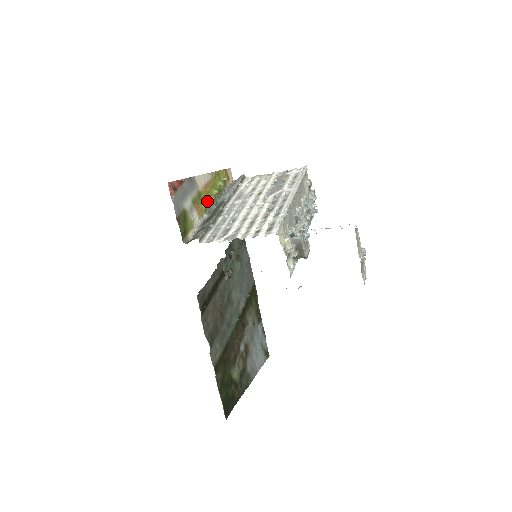
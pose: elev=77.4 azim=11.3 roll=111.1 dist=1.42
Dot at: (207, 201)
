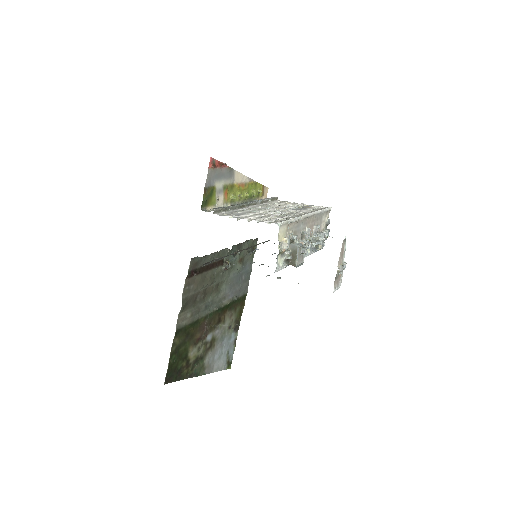
Dot at: (236, 196)
